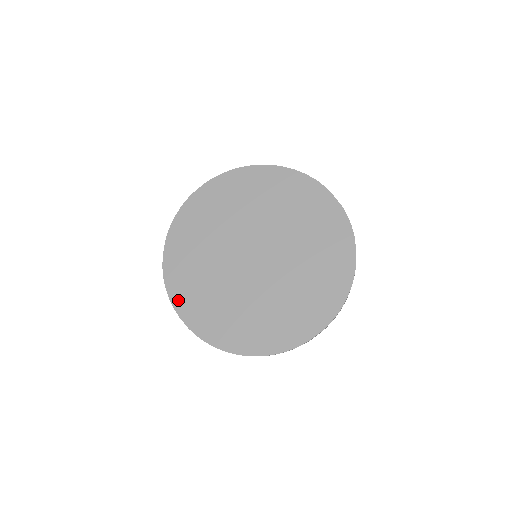
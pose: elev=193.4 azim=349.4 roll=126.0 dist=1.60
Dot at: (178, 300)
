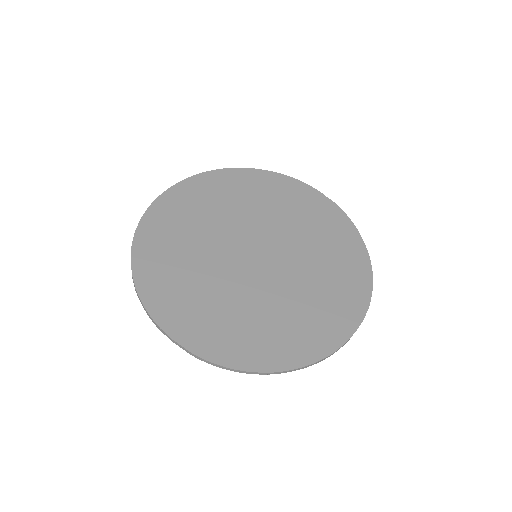
Dot at: (165, 317)
